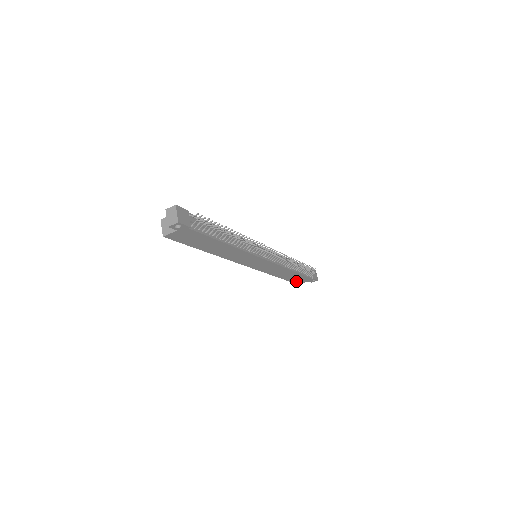
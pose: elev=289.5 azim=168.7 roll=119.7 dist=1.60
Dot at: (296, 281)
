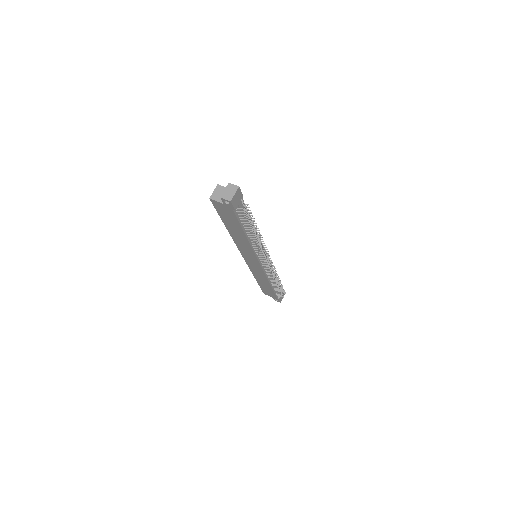
Dot at: (265, 291)
